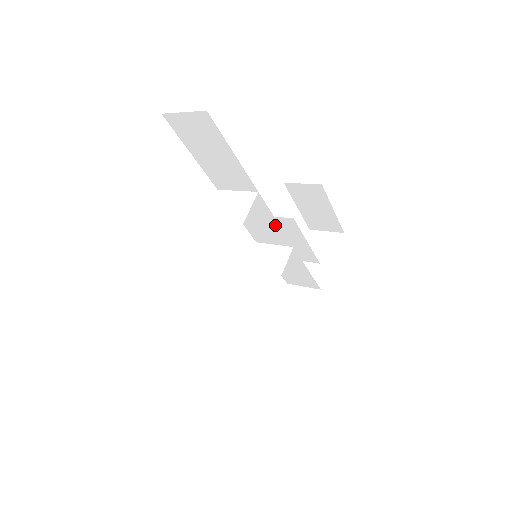
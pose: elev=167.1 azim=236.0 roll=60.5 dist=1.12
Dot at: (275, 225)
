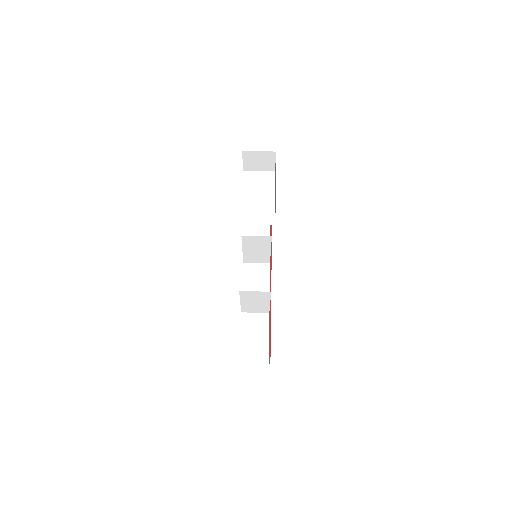
Dot at: occluded
